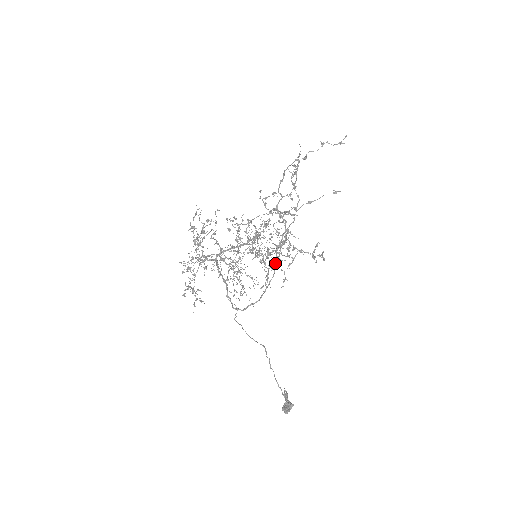
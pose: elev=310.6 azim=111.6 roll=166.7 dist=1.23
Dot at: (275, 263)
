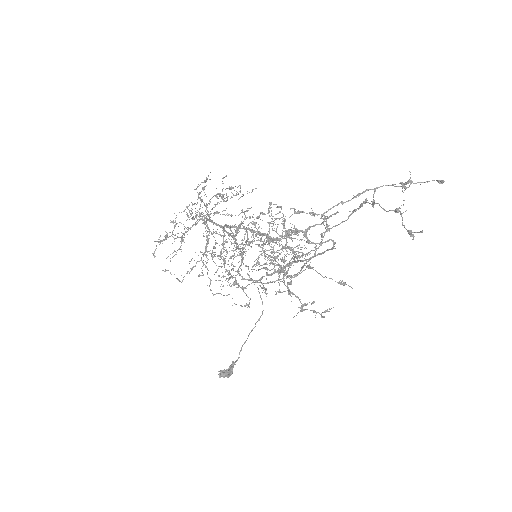
Dot at: (302, 267)
